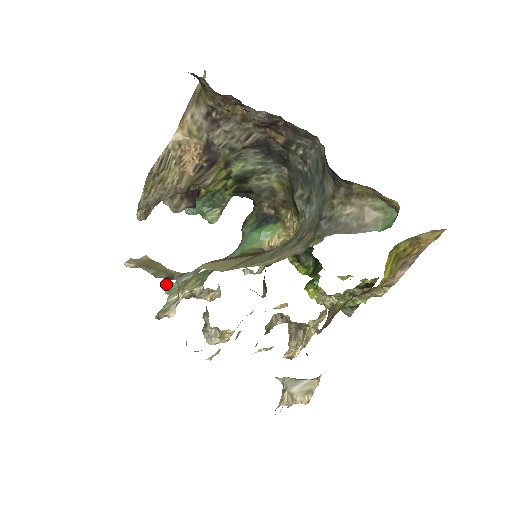
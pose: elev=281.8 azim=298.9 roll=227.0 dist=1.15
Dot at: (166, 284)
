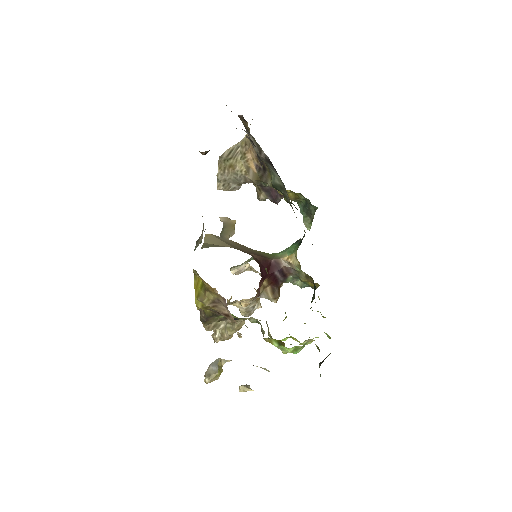
Dot at: occluded
